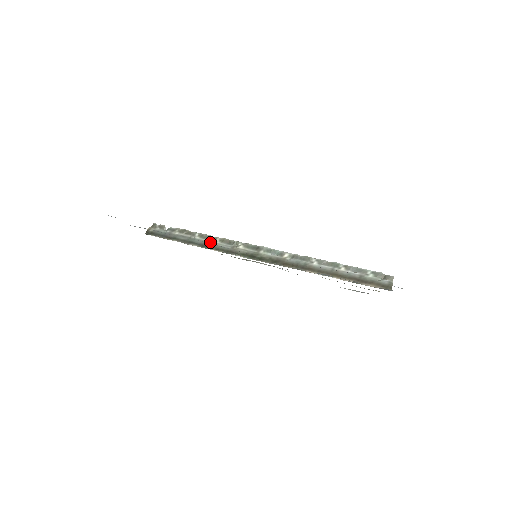
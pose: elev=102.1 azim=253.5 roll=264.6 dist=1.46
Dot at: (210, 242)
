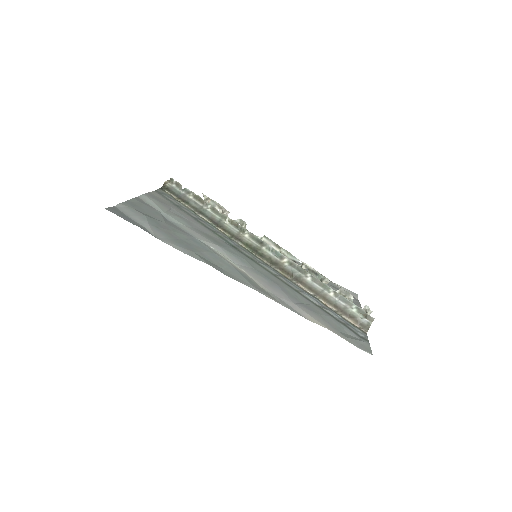
Dot at: (219, 219)
